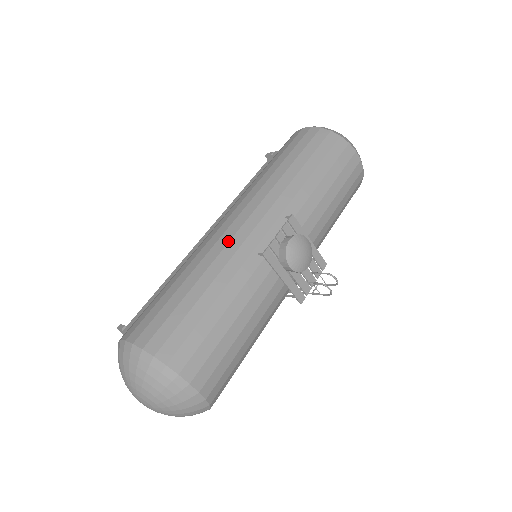
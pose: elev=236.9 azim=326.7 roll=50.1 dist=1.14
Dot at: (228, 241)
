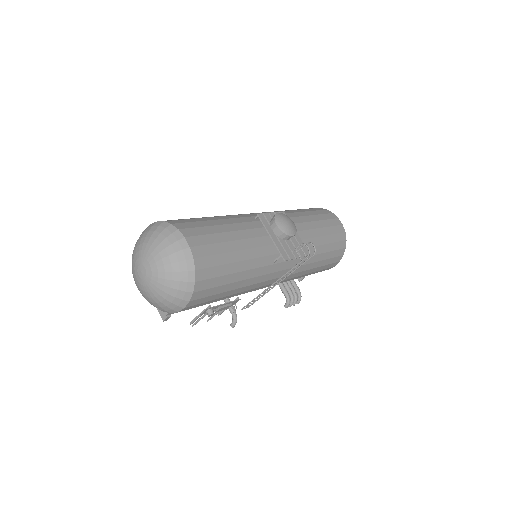
Dot at: occluded
